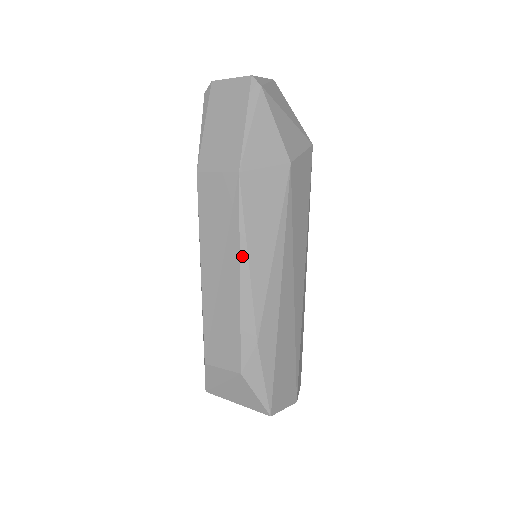
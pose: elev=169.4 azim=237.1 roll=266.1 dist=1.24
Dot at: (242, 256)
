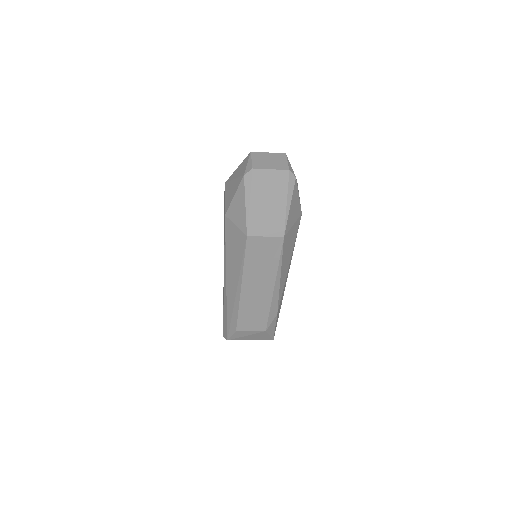
Dot at: (277, 278)
